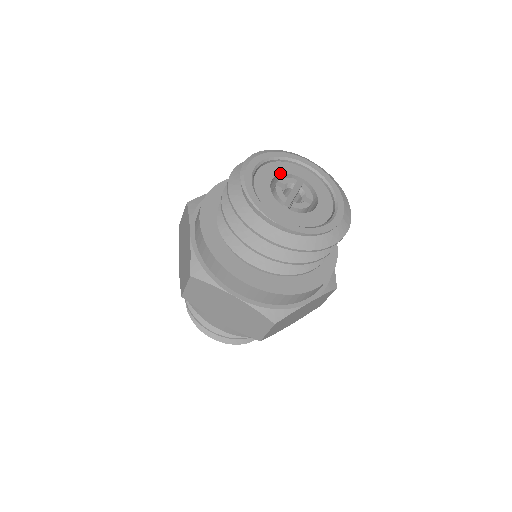
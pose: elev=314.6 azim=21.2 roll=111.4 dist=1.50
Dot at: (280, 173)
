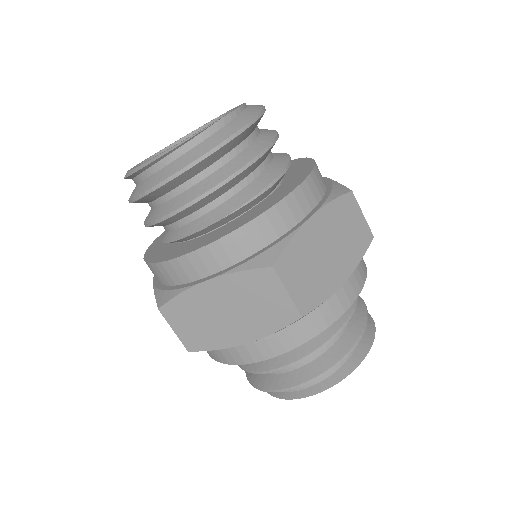
Dot at: occluded
